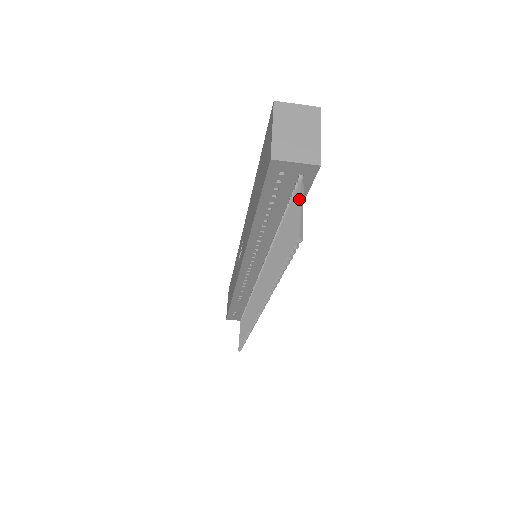
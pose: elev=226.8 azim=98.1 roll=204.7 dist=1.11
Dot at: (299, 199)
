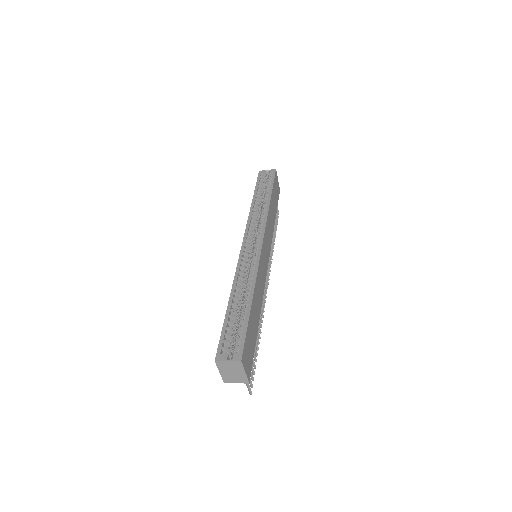
Dot at: occluded
